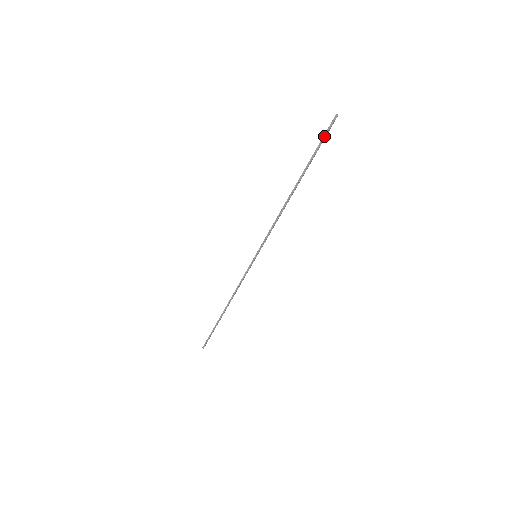
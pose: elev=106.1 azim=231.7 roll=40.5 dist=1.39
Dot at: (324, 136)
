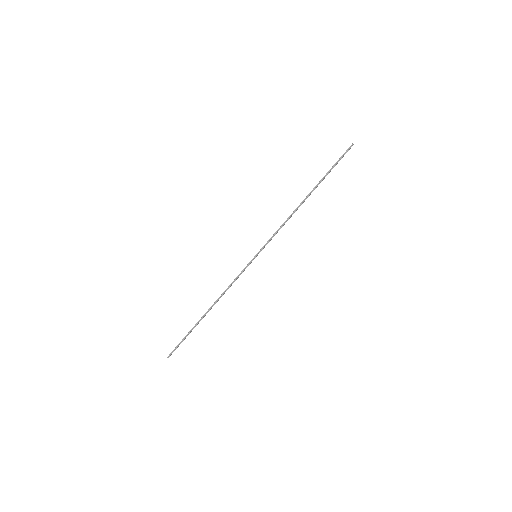
Dot at: (340, 158)
